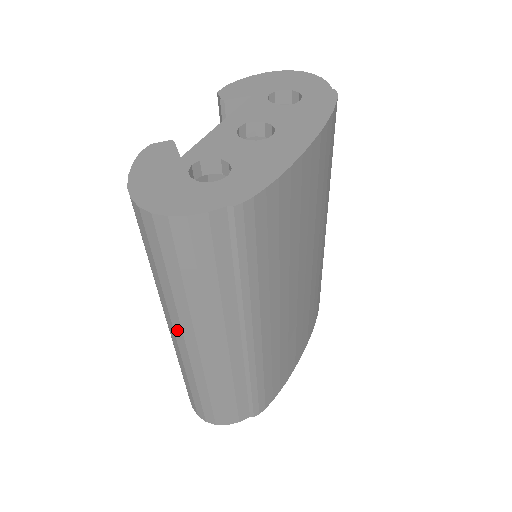
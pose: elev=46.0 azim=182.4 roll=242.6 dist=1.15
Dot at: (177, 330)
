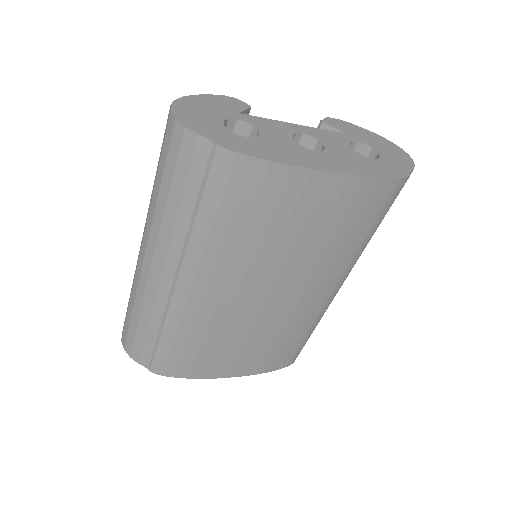
Dot at: occluded
